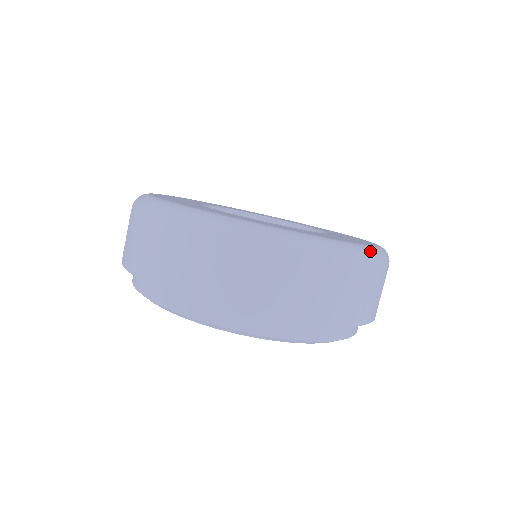
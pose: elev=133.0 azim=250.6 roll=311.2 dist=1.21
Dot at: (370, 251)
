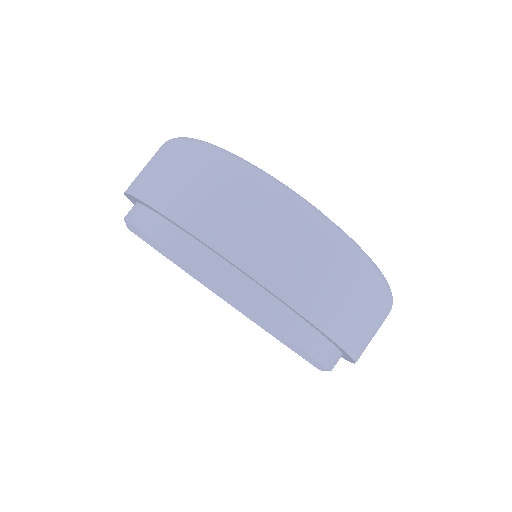
Dot at: (321, 214)
